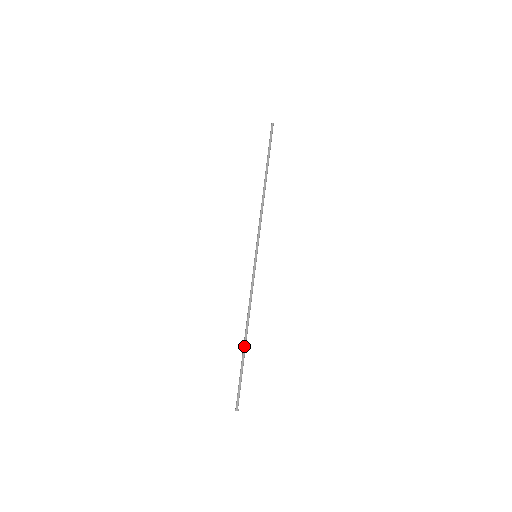
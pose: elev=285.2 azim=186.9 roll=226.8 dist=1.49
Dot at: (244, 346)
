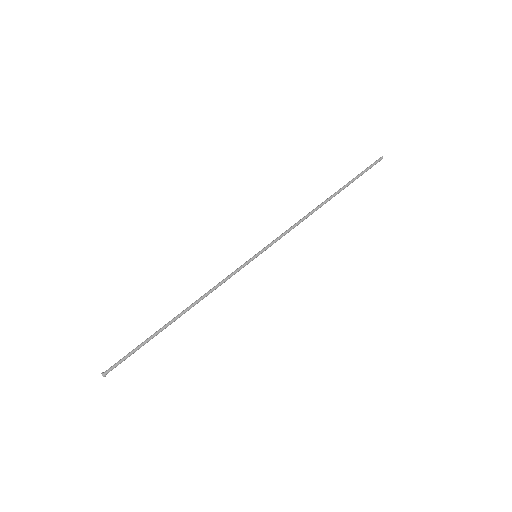
Dot at: (166, 324)
